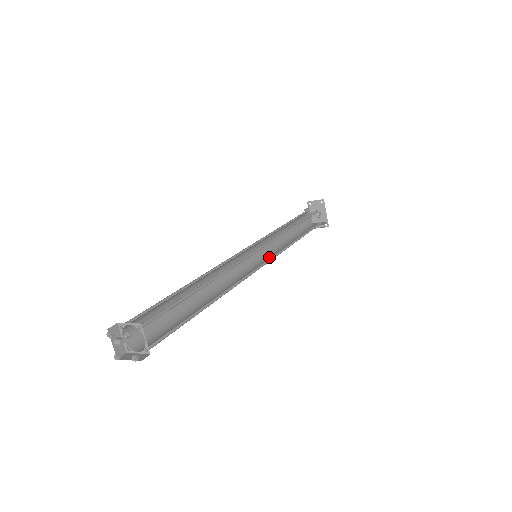
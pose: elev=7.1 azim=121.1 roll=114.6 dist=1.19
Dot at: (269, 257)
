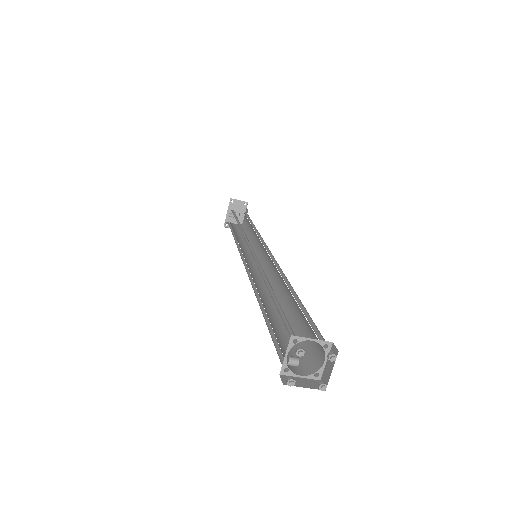
Dot at: (249, 257)
